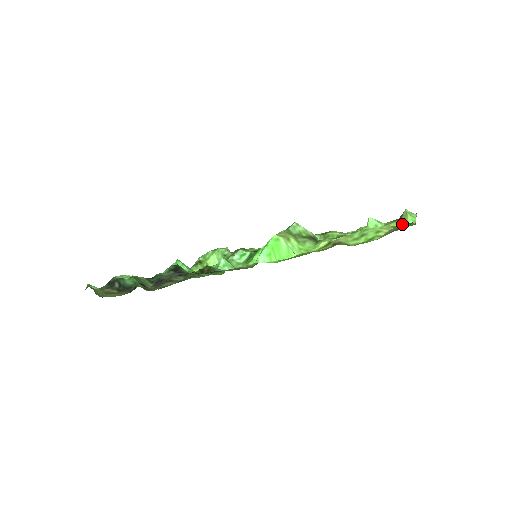
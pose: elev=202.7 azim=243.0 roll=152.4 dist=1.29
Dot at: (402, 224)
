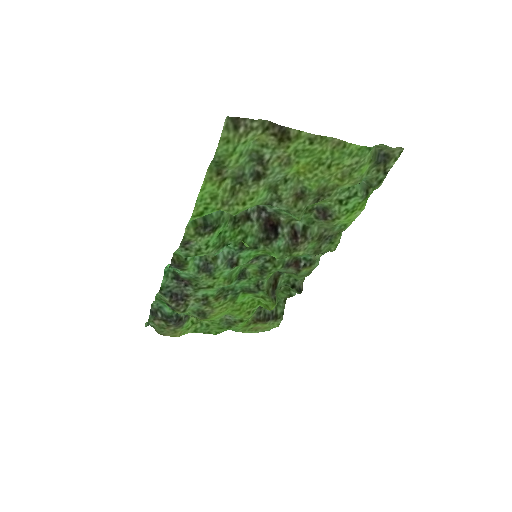
Dot at: (257, 122)
